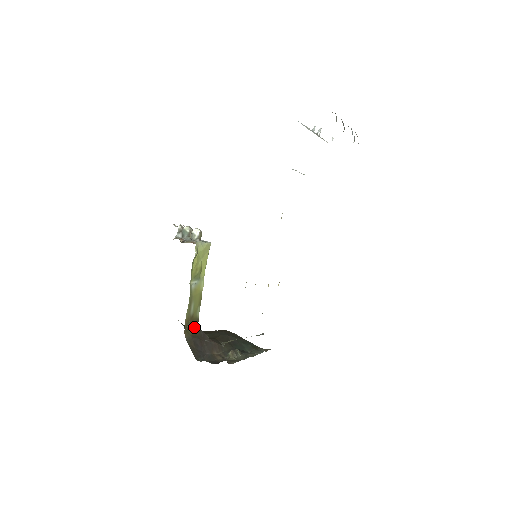
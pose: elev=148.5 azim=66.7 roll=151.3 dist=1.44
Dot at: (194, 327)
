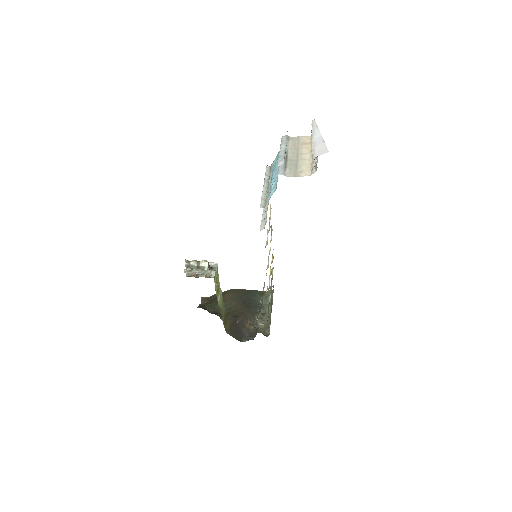
Dot at: (227, 321)
